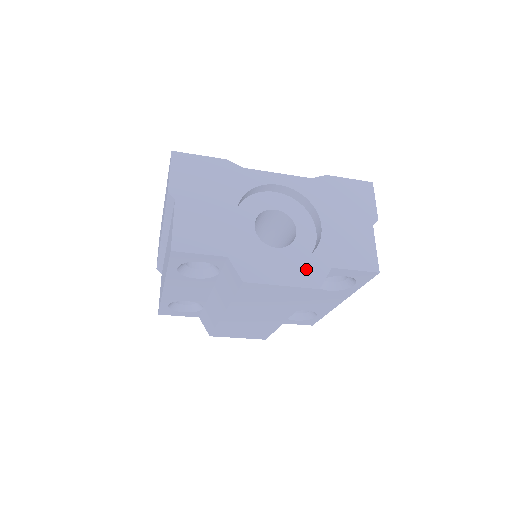
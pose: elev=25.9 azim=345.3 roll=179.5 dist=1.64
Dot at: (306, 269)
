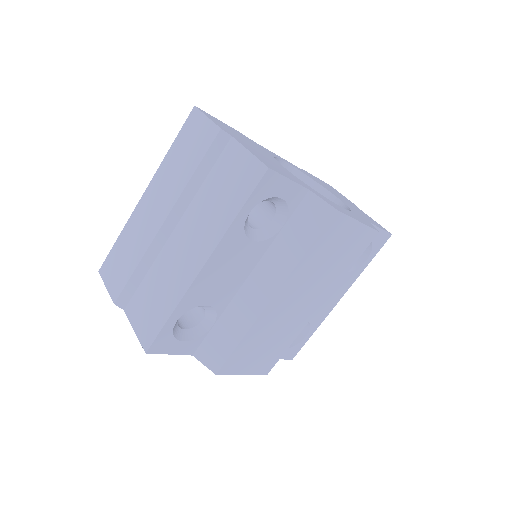
Dot at: (359, 217)
